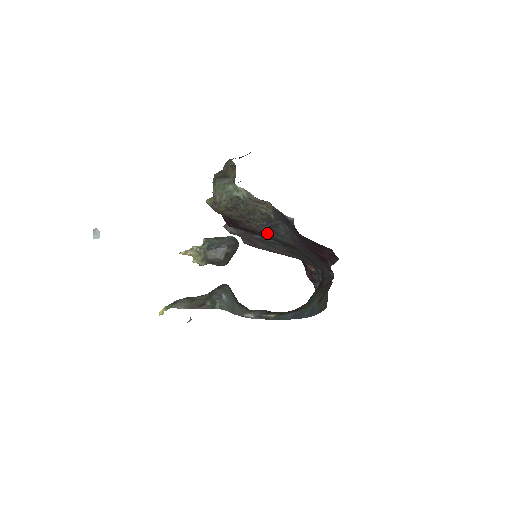
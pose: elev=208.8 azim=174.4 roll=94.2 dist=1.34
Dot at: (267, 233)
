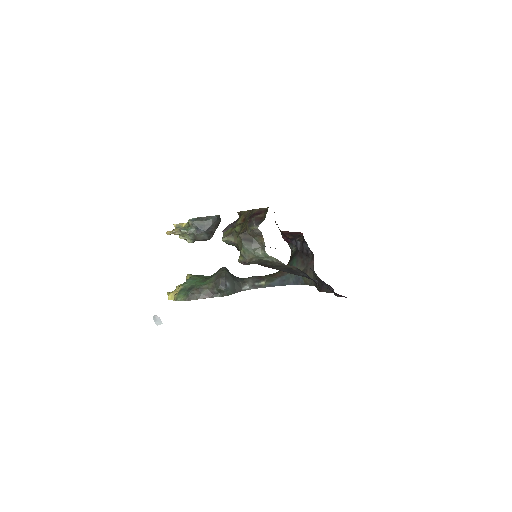
Dot at: occluded
